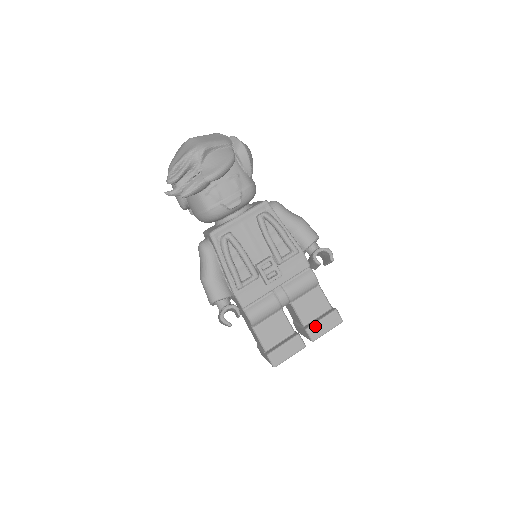
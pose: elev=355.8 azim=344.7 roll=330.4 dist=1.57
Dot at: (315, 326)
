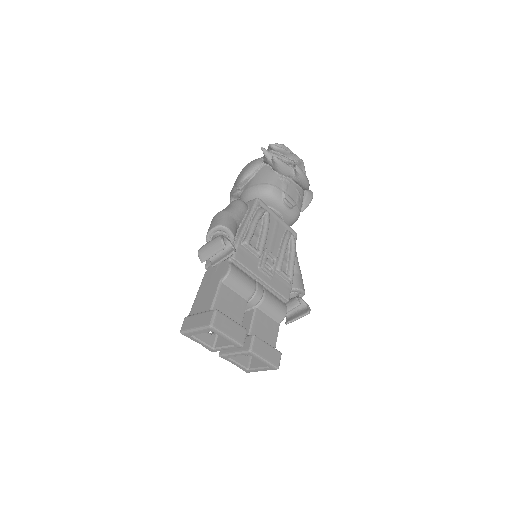
Dot at: (261, 342)
